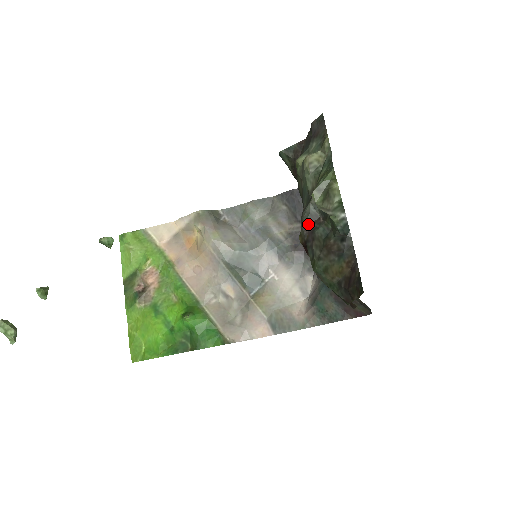
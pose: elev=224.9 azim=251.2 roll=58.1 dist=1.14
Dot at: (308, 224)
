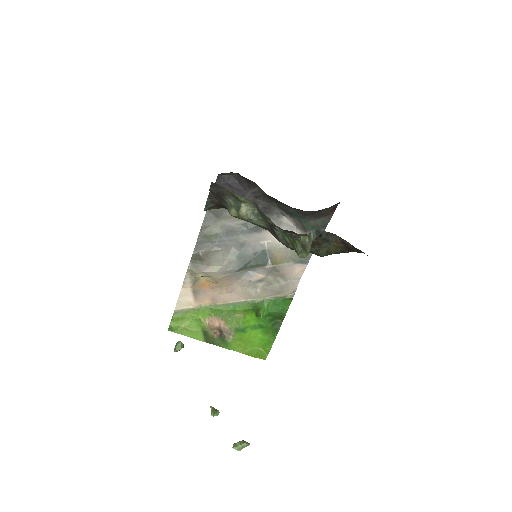
Dot at: occluded
